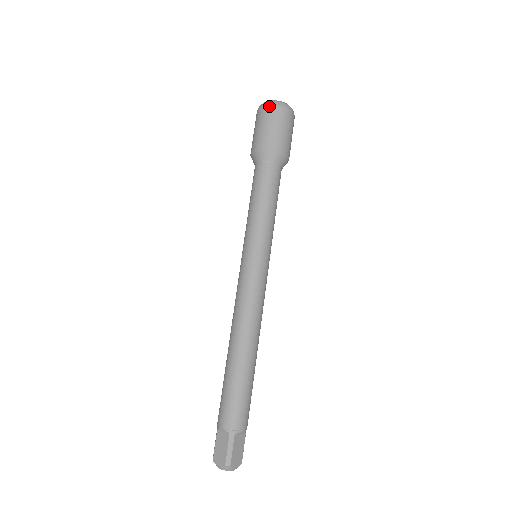
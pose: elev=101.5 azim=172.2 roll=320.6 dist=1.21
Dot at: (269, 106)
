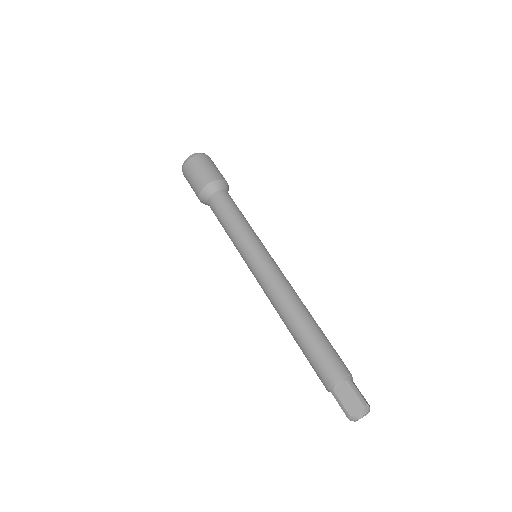
Dot at: (195, 156)
